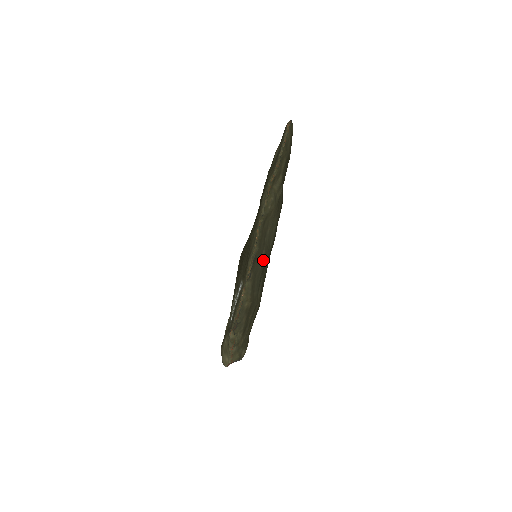
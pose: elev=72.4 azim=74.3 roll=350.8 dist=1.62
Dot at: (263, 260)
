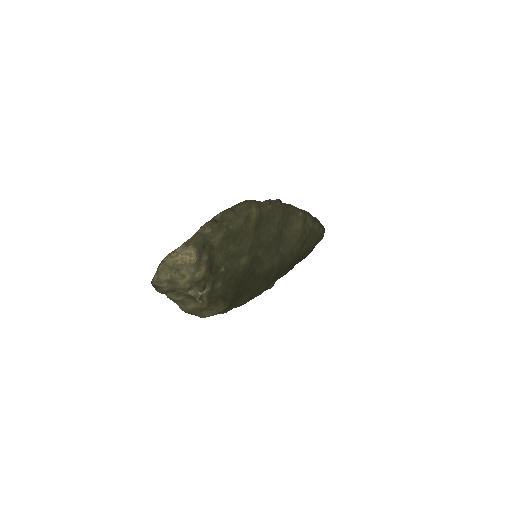
Dot at: (275, 233)
